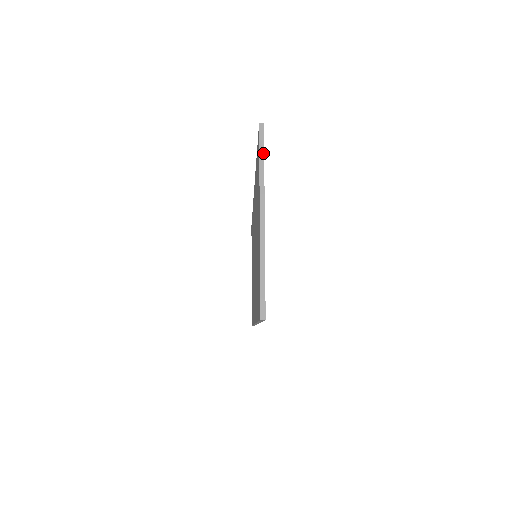
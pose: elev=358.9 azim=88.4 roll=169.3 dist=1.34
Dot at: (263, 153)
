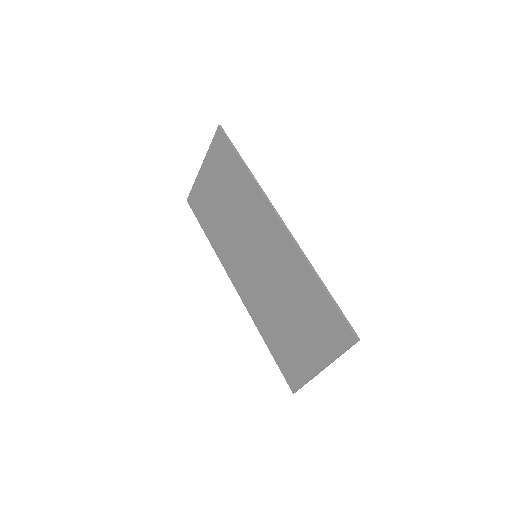
Dot at: occluded
